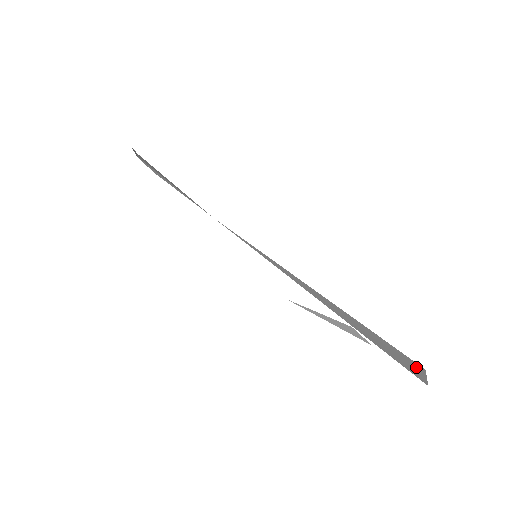
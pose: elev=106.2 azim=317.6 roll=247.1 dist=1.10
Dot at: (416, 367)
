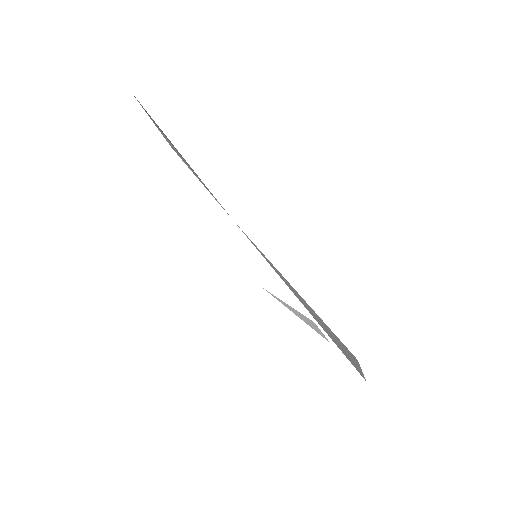
Dot at: (356, 362)
